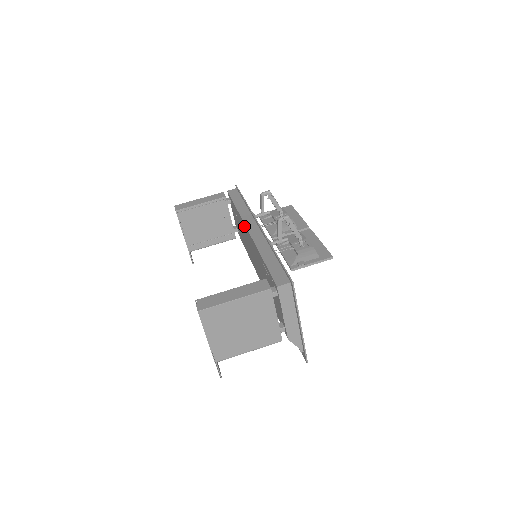
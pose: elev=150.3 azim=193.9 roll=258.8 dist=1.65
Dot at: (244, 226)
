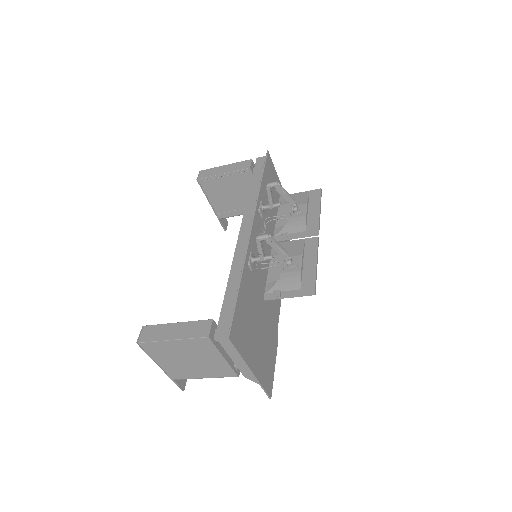
Dot at: occluded
